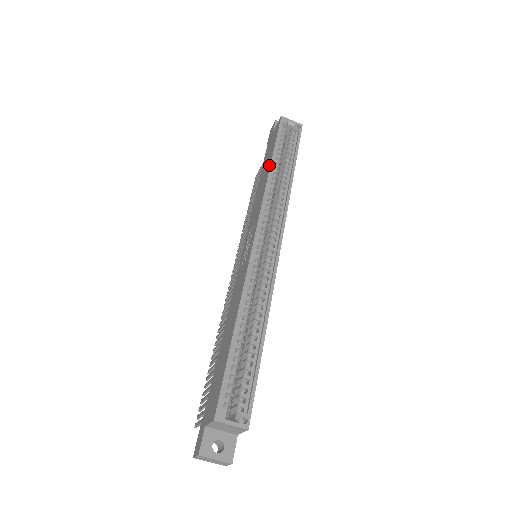
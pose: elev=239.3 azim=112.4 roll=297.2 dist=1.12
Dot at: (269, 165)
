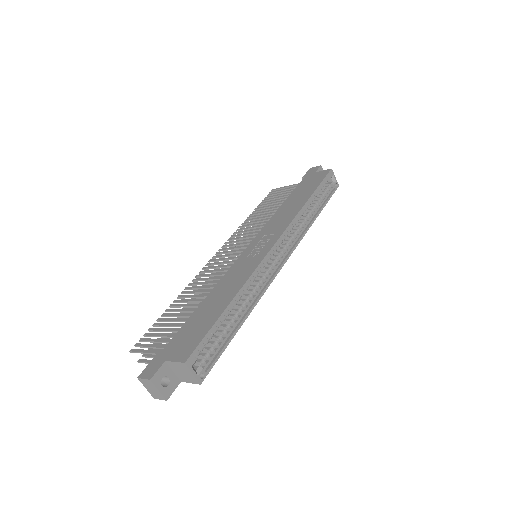
Dot at: (306, 198)
